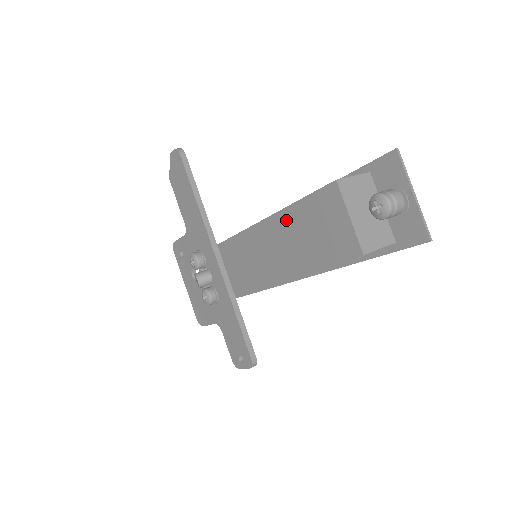
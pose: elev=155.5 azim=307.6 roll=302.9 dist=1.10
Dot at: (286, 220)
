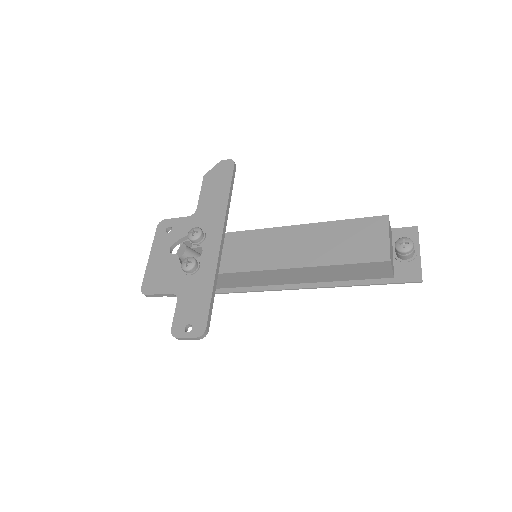
Dot at: (325, 229)
